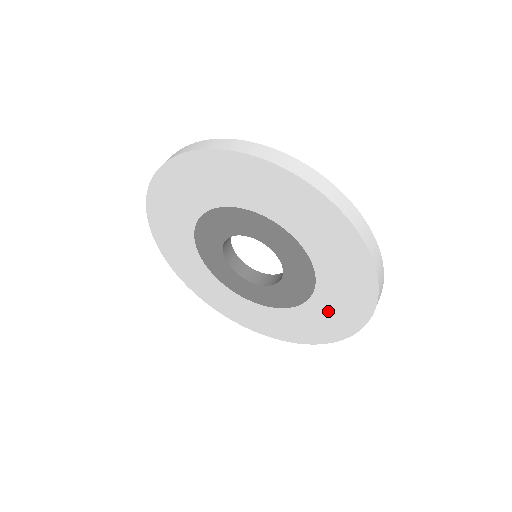
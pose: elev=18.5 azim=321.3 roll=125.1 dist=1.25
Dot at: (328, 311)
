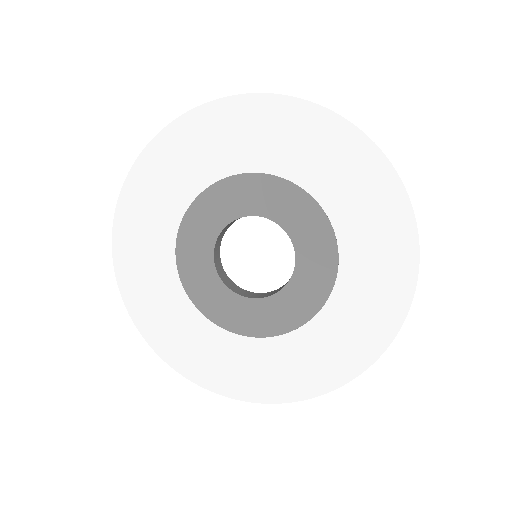
Dot at: (364, 226)
